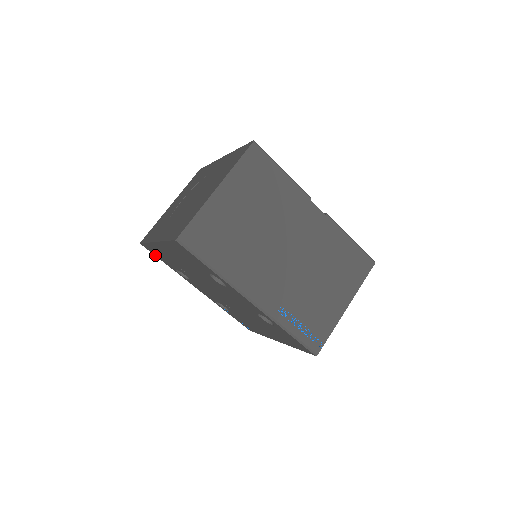
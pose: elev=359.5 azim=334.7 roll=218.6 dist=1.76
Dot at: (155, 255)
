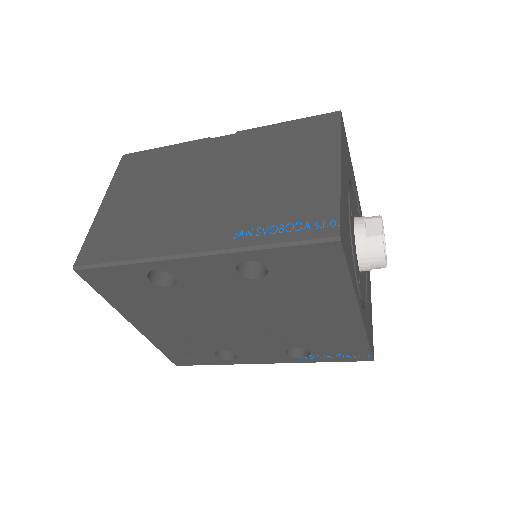
Dot at: (196, 364)
